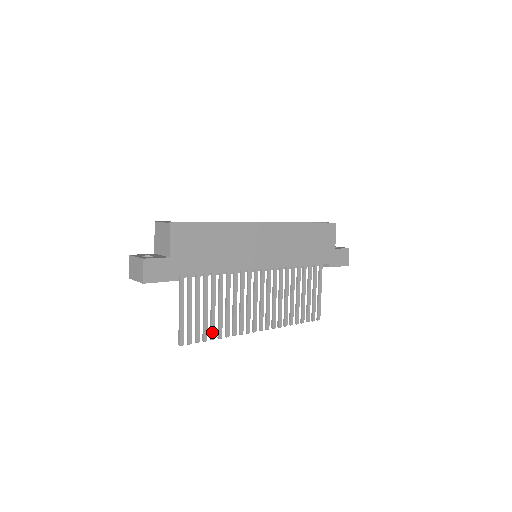
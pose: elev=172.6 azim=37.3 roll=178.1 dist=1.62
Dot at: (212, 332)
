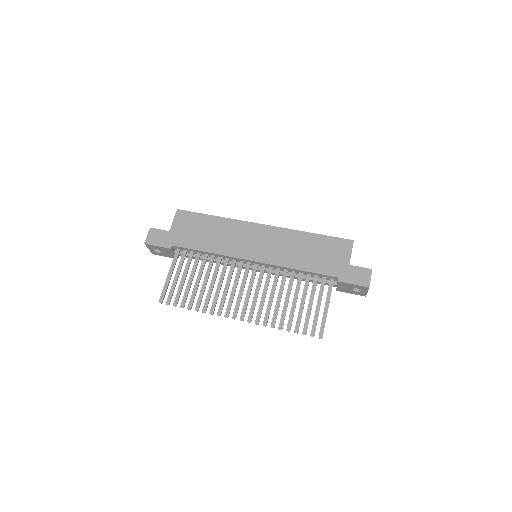
Dot at: (190, 302)
